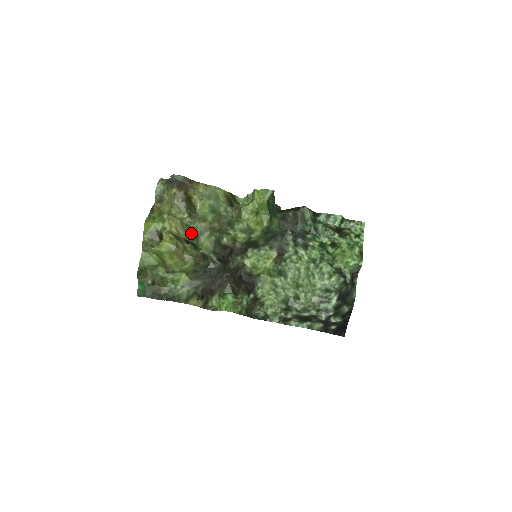
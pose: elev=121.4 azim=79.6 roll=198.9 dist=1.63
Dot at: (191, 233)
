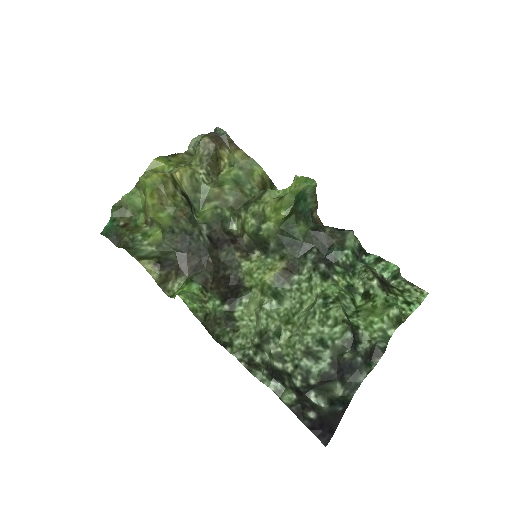
Dot at: (197, 192)
